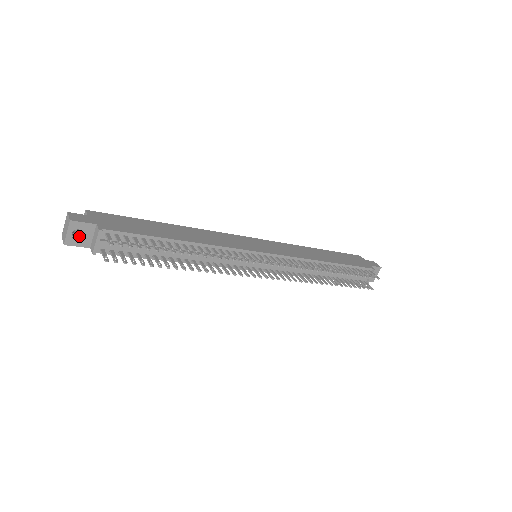
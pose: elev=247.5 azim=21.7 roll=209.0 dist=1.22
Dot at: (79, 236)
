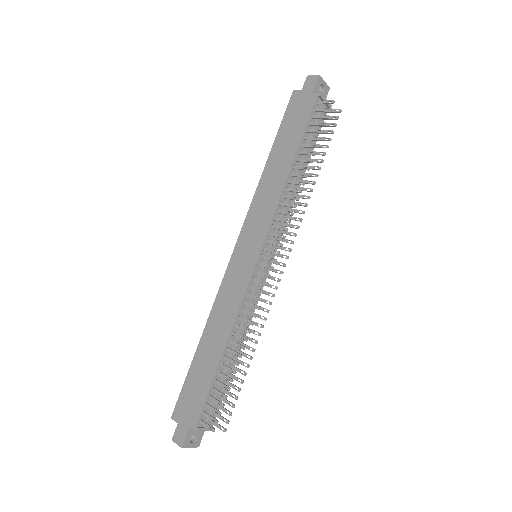
Dot at: (195, 436)
